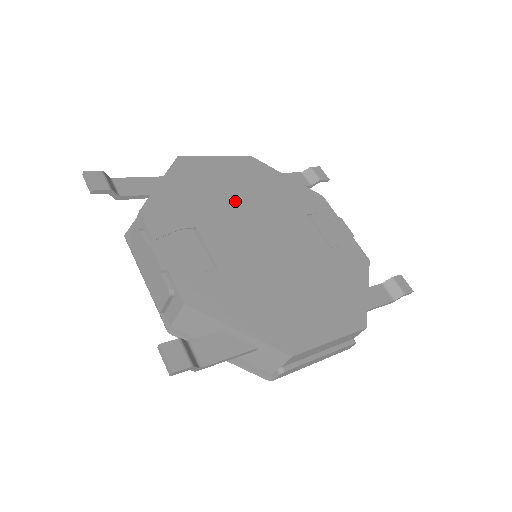
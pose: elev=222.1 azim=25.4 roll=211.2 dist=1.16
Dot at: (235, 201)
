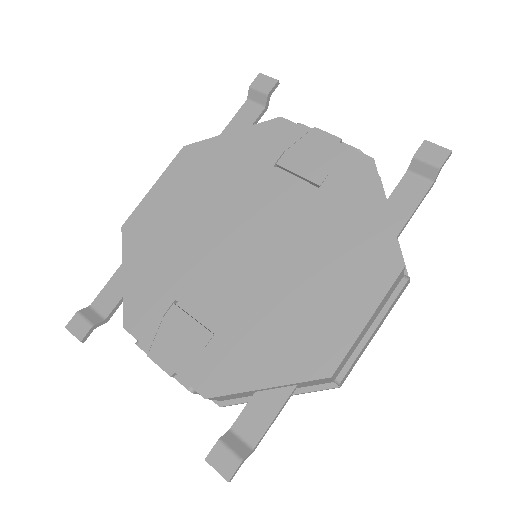
Dot at: (194, 228)
